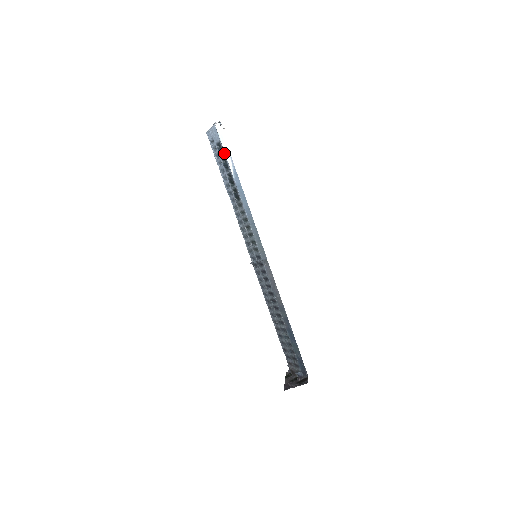
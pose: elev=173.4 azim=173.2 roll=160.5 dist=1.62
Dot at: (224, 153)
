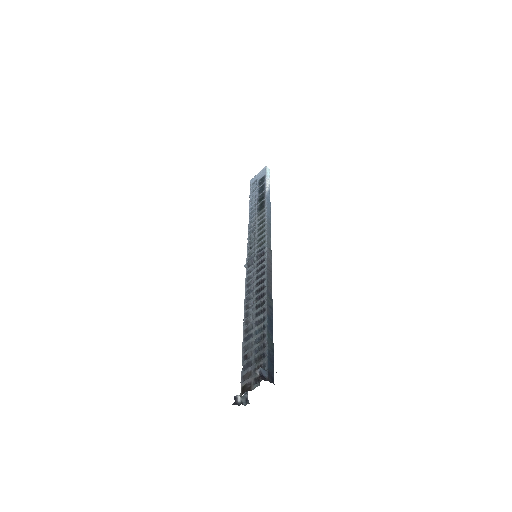
Dot at: (265, 180)
